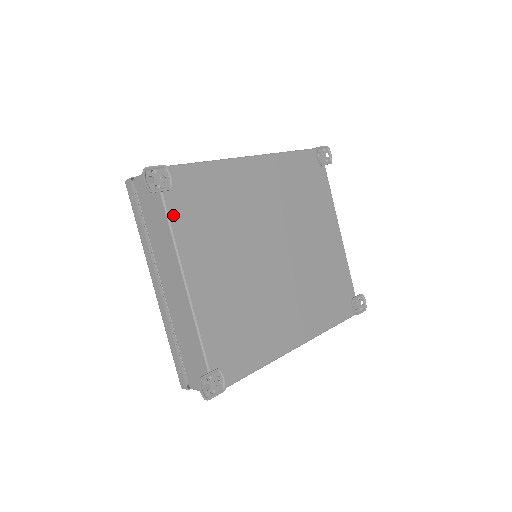
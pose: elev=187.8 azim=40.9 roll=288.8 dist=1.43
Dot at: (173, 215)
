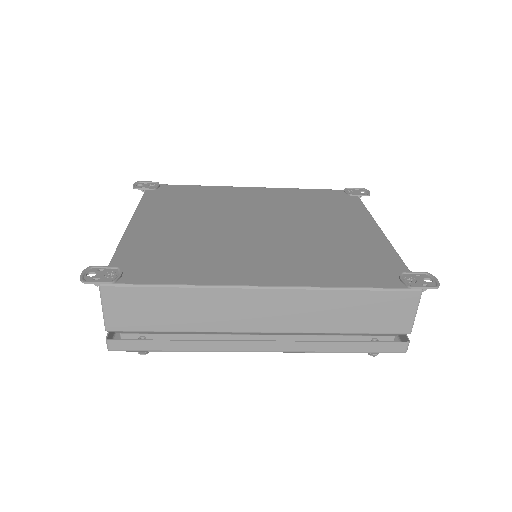
Dot at: (147, 198)
